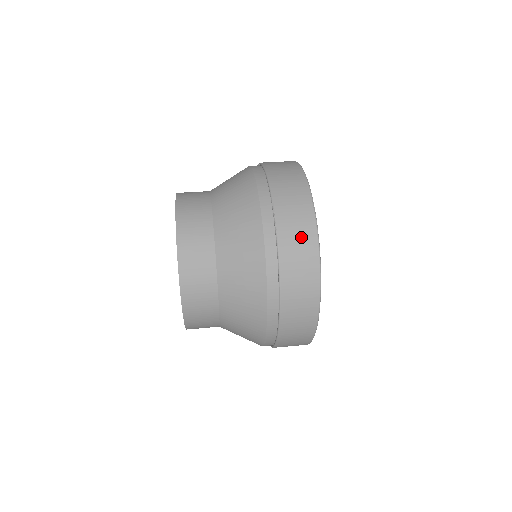
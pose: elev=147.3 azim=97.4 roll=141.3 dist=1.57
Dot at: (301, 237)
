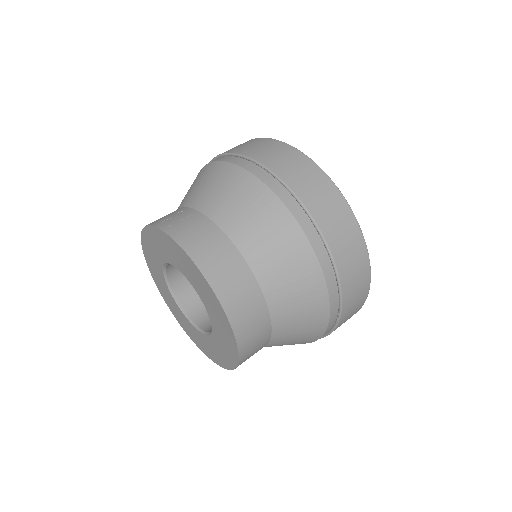
Dot at: (357, 269)
